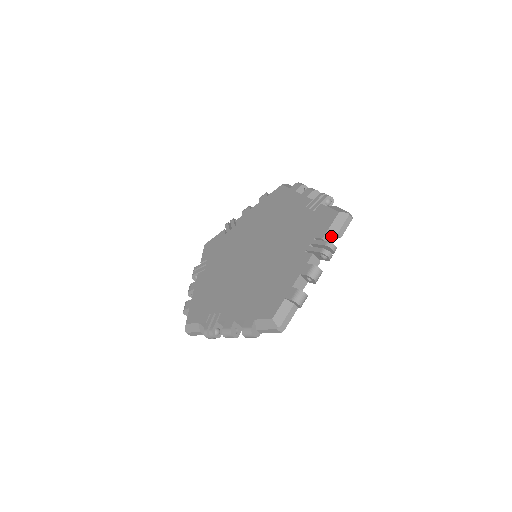
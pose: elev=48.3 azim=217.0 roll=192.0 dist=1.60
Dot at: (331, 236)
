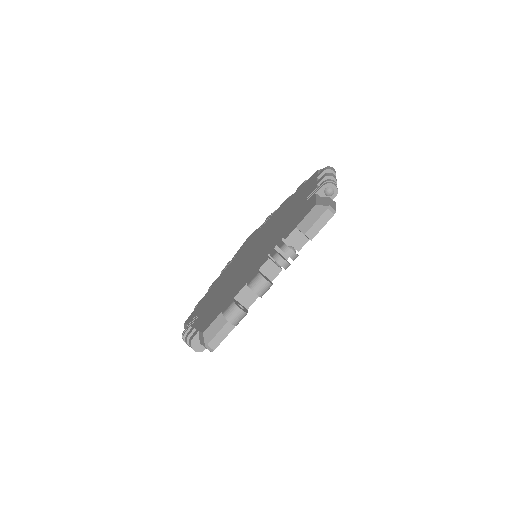
Dot at: (302, 237)
